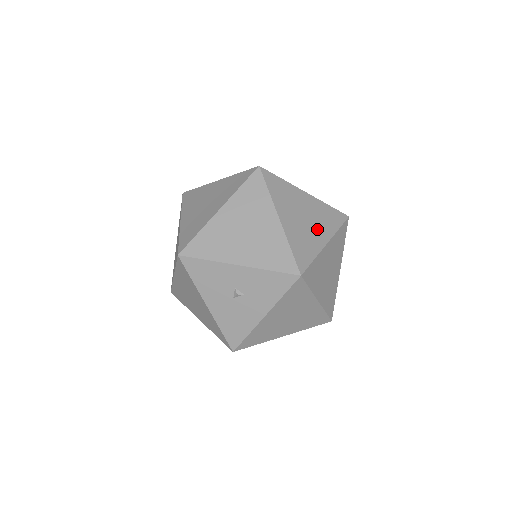
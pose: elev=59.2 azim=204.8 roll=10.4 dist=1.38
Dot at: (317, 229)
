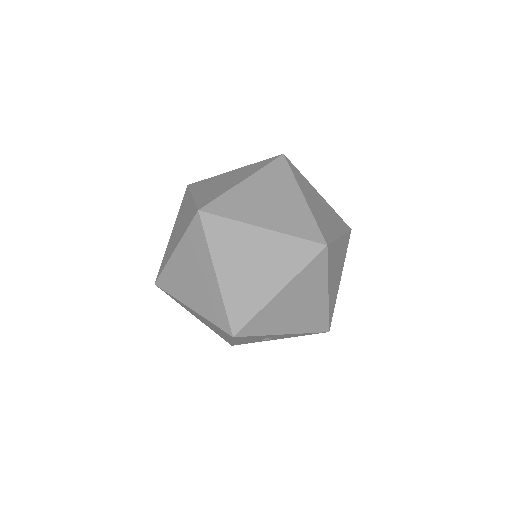
Dot at: (339, 272)
